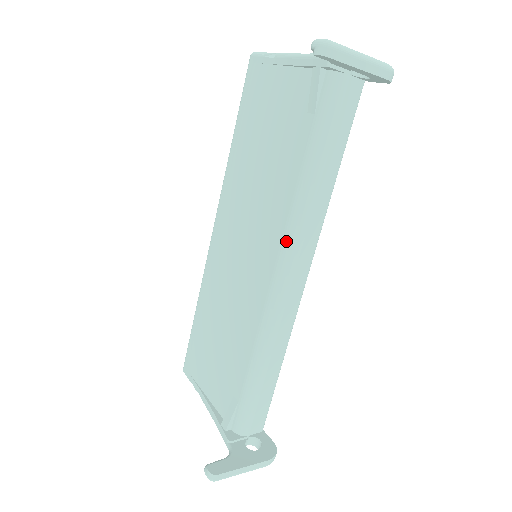
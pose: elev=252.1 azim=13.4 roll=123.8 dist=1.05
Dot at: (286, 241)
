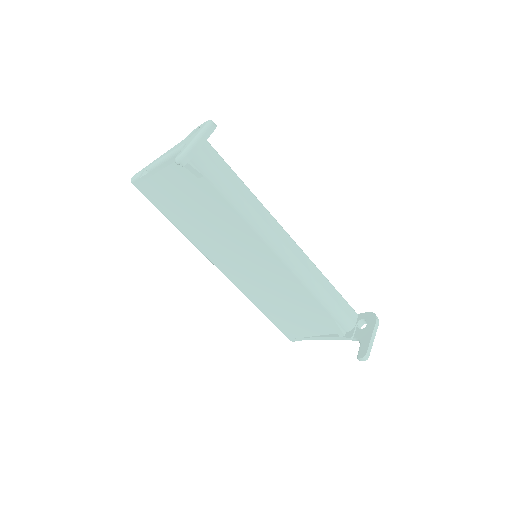
Dot at: (262, 236)
